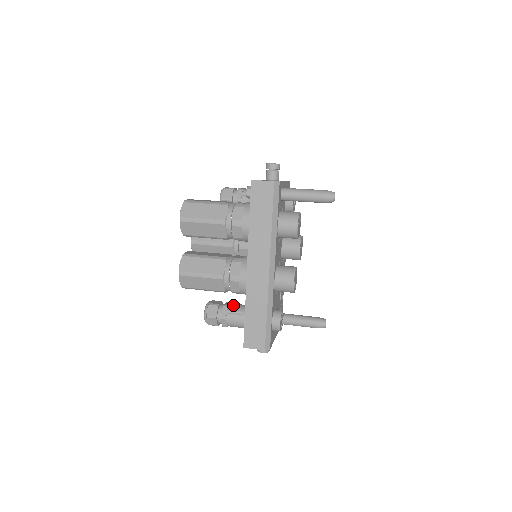
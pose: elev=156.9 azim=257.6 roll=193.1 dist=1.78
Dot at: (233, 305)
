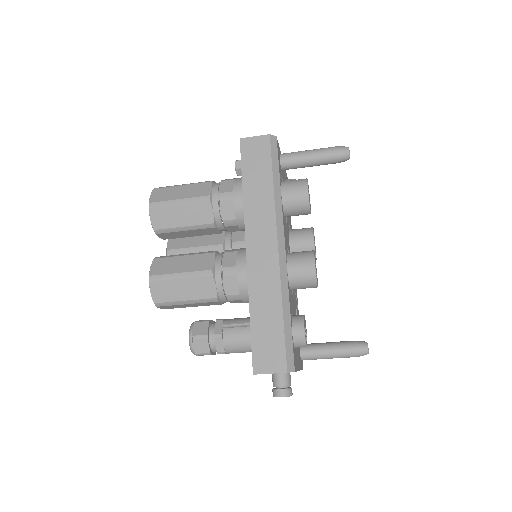
Dot at: occluded
